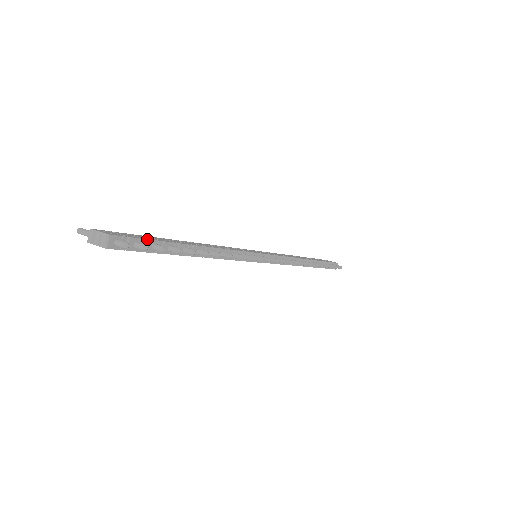
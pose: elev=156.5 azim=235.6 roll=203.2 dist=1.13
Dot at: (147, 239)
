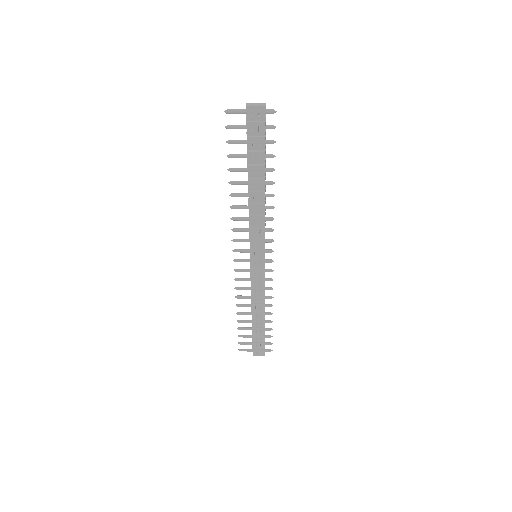
Dot at: occluded
